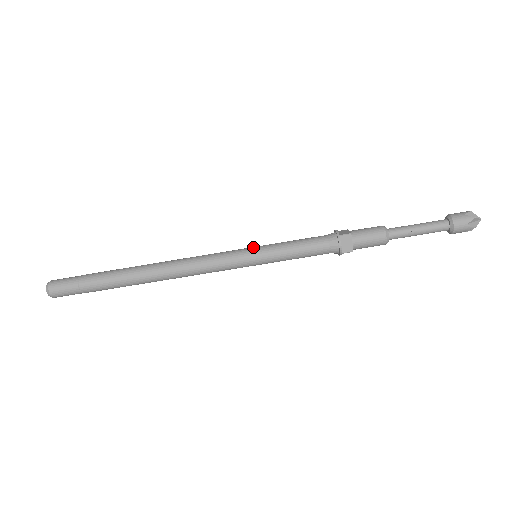
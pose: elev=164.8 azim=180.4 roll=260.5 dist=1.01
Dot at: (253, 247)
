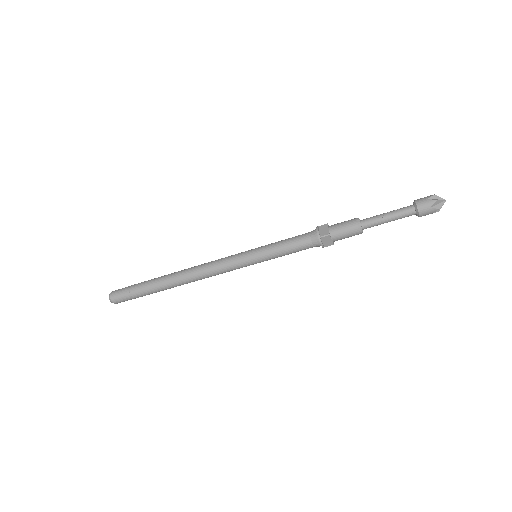
Dot at: occluded
